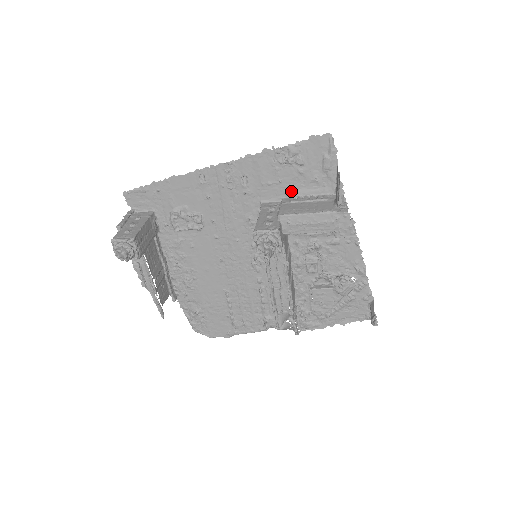
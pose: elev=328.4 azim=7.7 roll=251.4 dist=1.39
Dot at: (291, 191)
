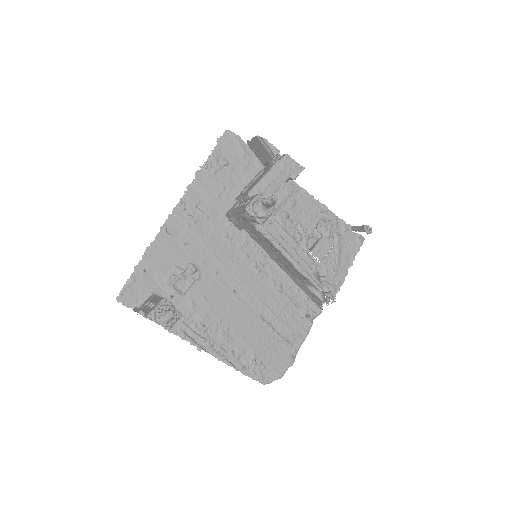
Dot at: (236, 189)
